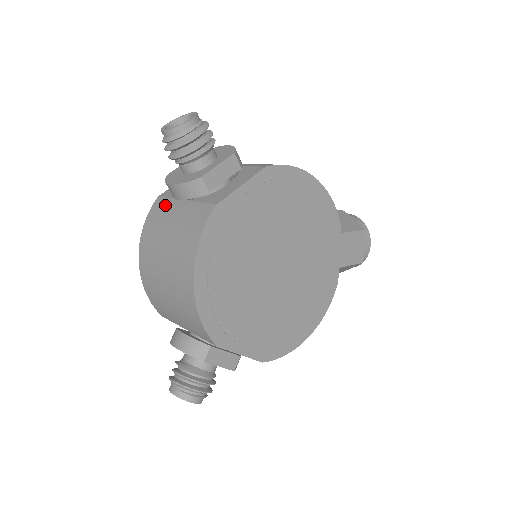
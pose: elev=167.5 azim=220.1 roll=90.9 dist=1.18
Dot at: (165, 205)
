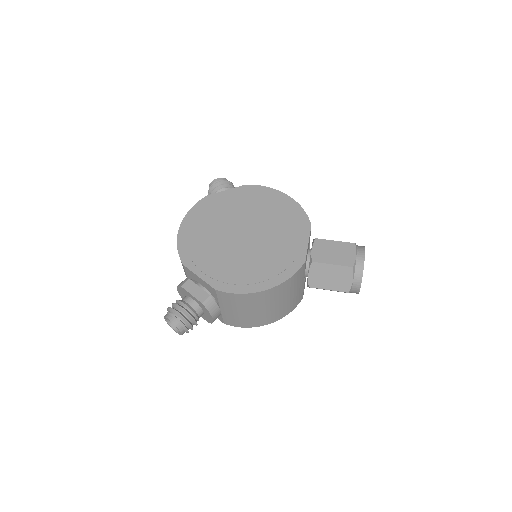
Dot at: occluded
